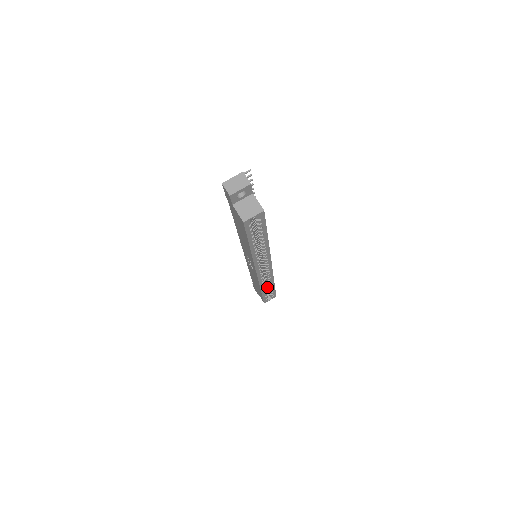
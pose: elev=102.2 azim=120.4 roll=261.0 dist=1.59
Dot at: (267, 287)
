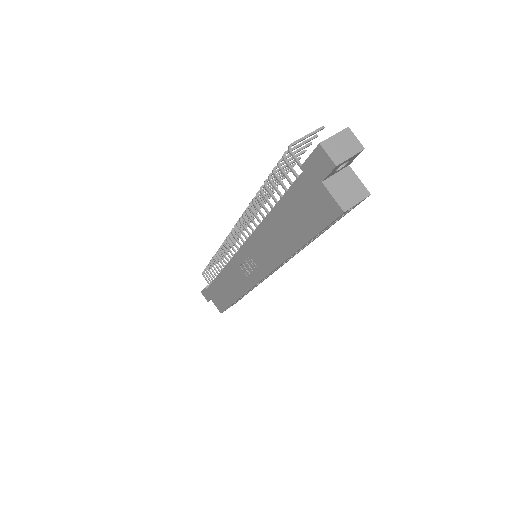
Dot at: occluded
